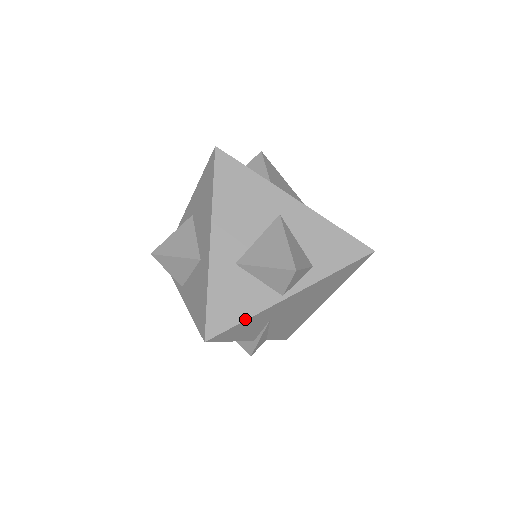
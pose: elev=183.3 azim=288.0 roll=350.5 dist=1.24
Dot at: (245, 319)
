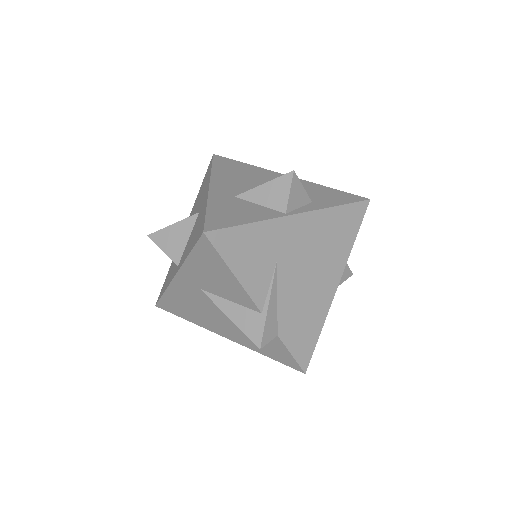
Dot at: (248, 223)
